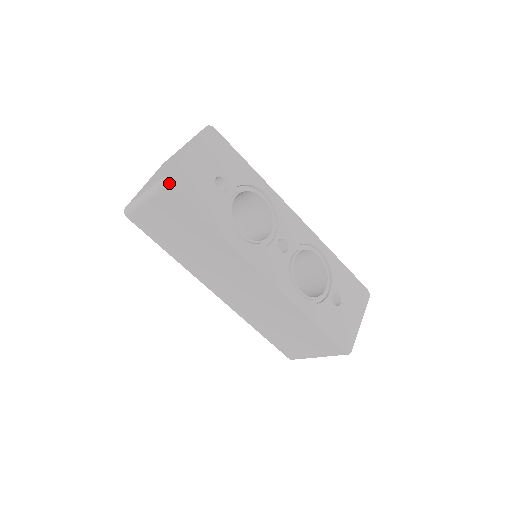
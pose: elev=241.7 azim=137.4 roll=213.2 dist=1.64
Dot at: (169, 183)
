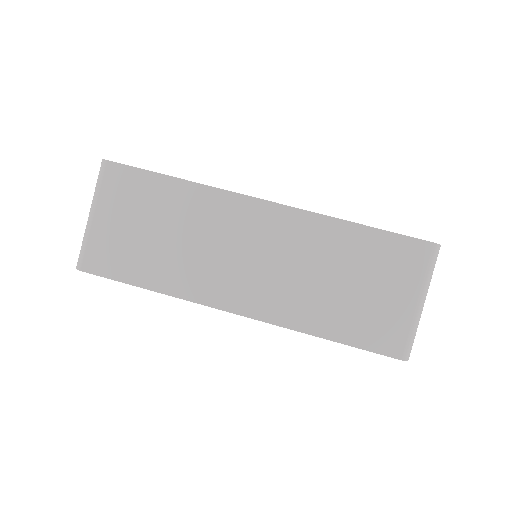
Dot at: (108, 161)
